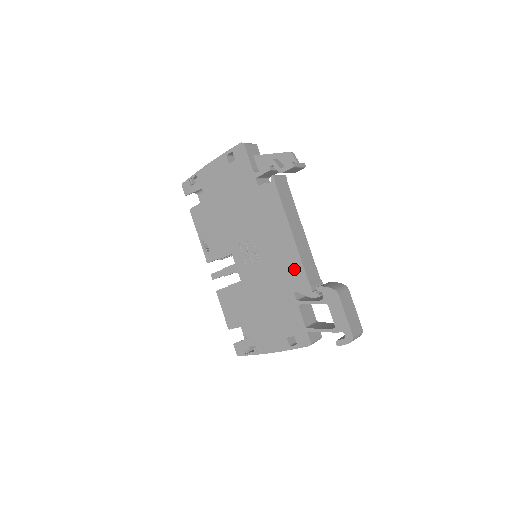
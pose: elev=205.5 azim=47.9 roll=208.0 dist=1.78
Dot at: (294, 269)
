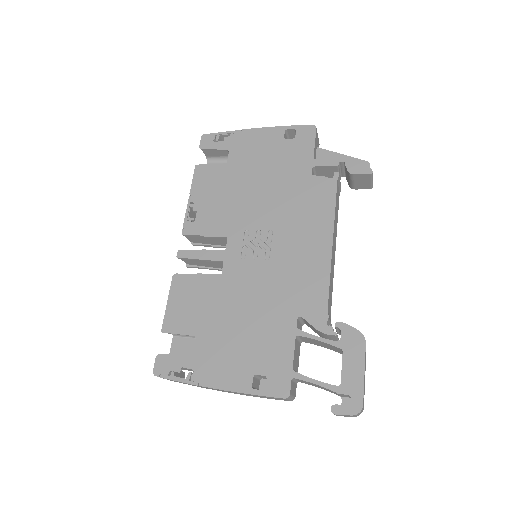
Dot at: (313, 287)
